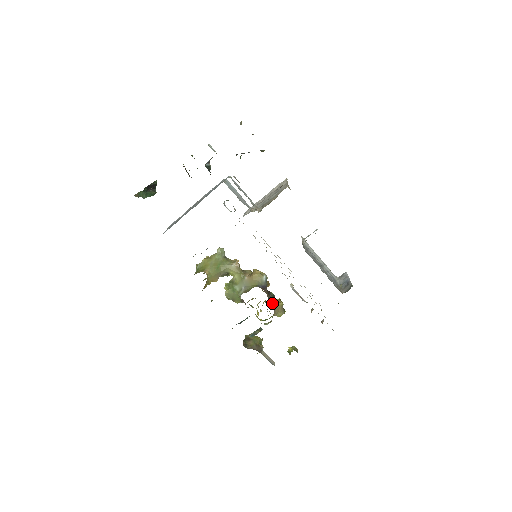
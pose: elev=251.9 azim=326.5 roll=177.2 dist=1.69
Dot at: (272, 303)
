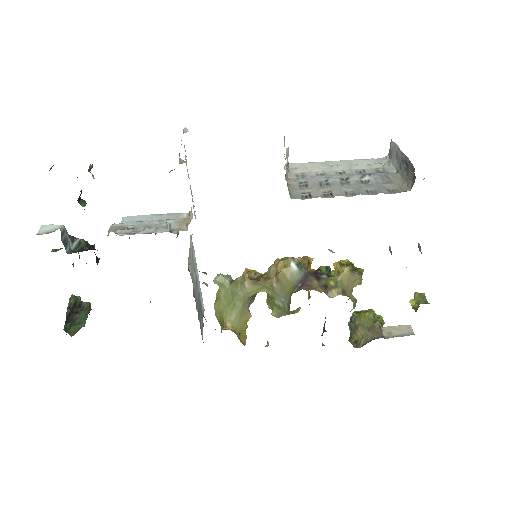
Dot at: (333, 286)
